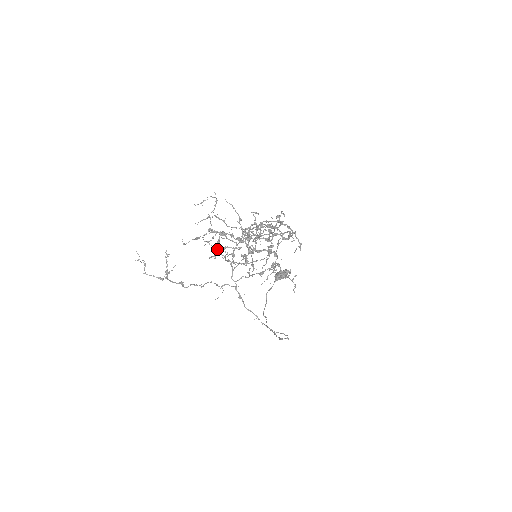
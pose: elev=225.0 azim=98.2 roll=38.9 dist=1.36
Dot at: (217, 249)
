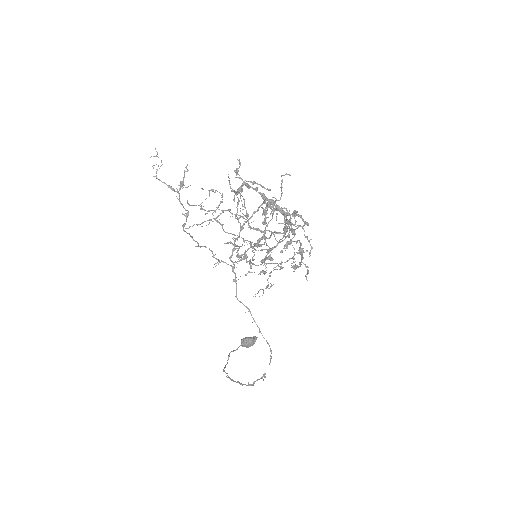
Dot at: (244, 182)
